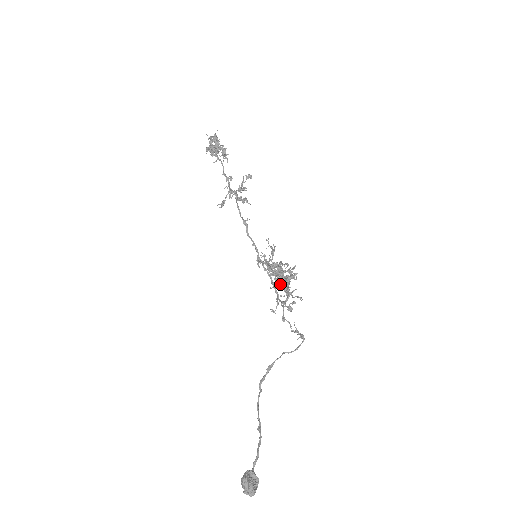
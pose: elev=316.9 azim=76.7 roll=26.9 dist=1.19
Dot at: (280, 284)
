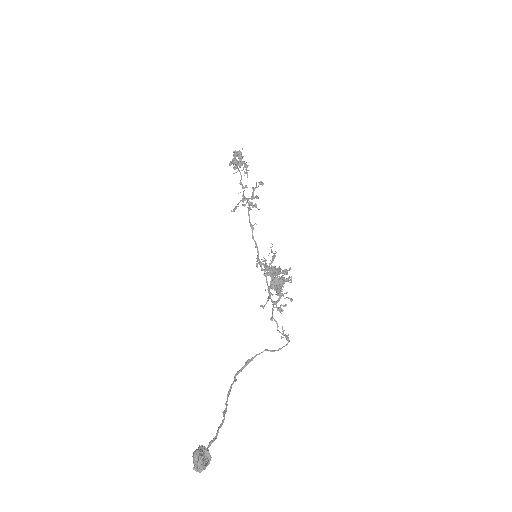
Dot at: (274, 285)
